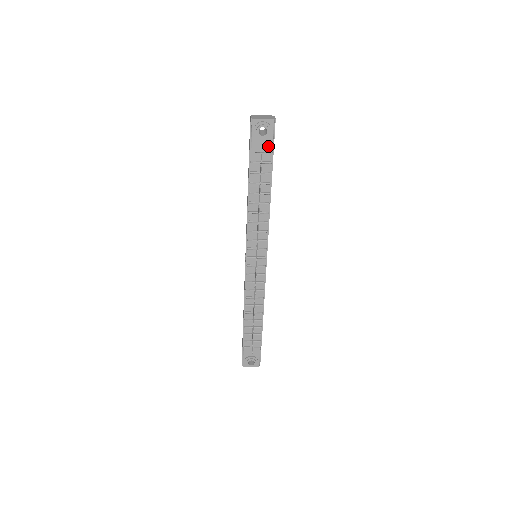
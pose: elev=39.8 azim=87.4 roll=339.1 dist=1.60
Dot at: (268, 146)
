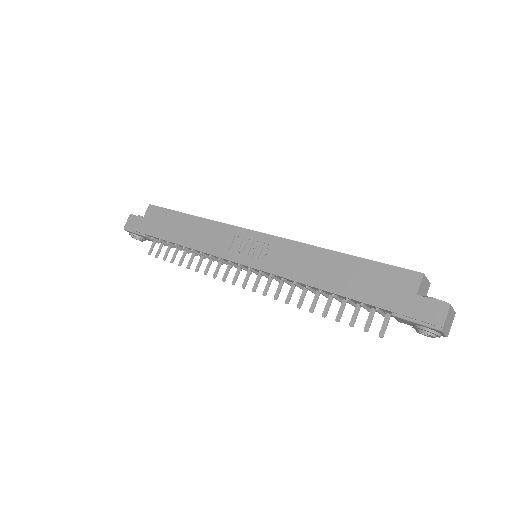
Dot at: (407, 323)
